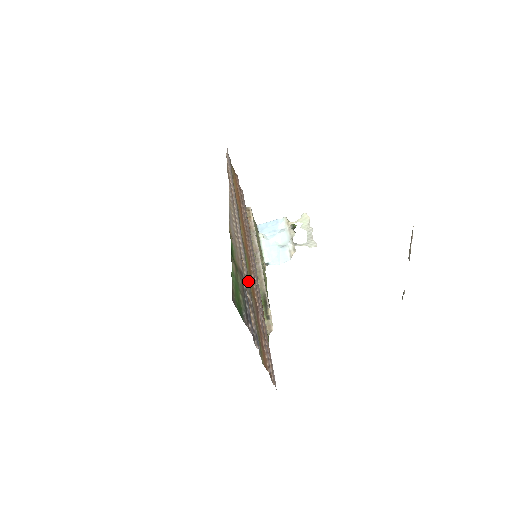
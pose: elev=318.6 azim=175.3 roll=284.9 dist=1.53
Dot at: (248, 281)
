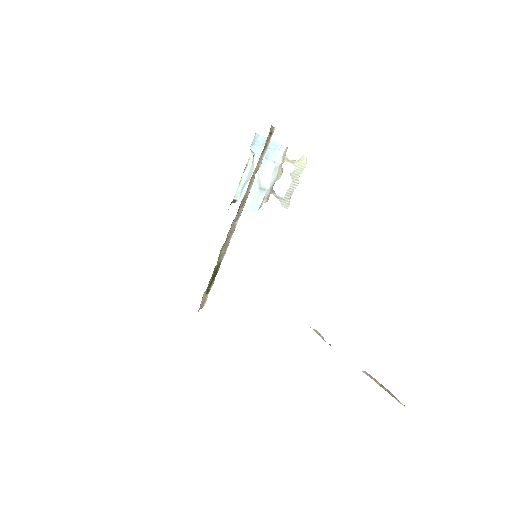
Dot at: occluded
